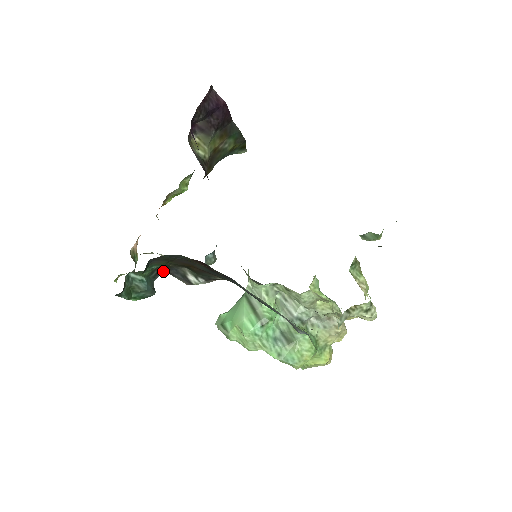
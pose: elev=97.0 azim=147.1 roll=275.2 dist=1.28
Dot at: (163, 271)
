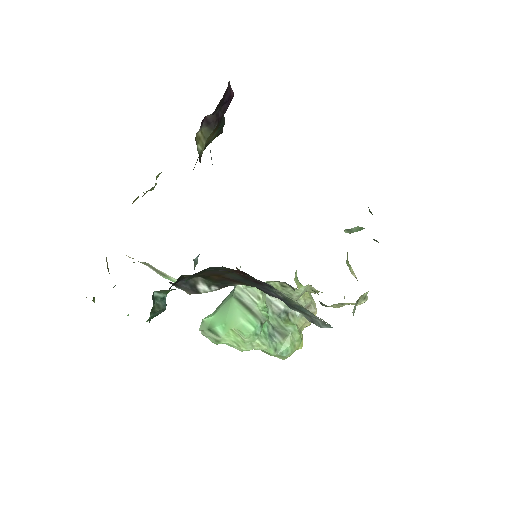
Dot at: occluded
